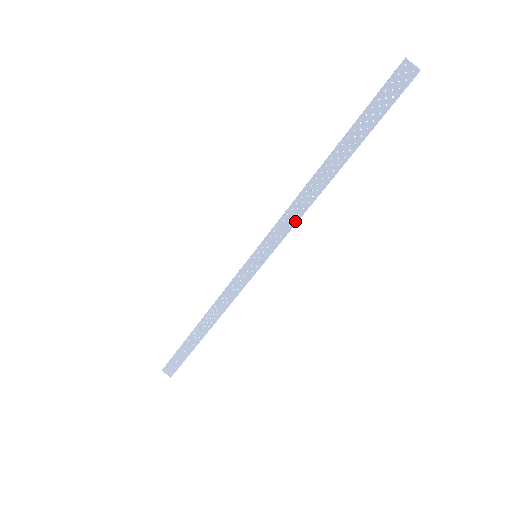
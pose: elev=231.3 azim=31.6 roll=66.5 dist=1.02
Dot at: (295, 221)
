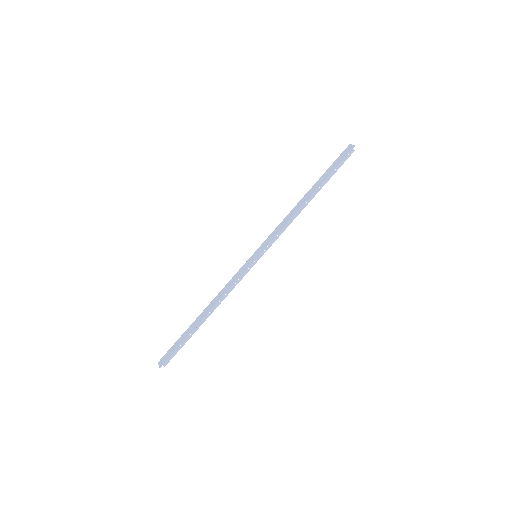
Dot at: (283, 226)
